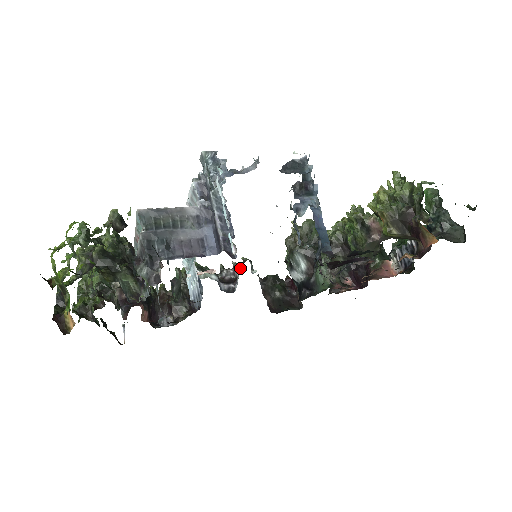
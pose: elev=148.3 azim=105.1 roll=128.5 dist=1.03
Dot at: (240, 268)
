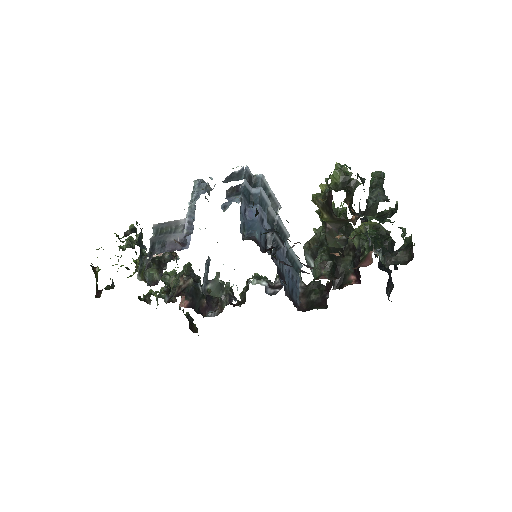
Dot at: occluded
